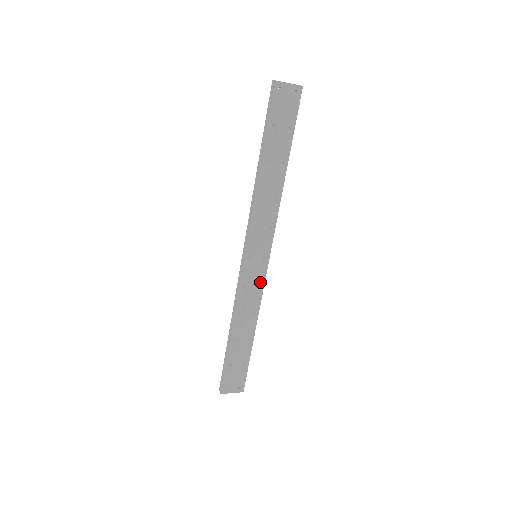
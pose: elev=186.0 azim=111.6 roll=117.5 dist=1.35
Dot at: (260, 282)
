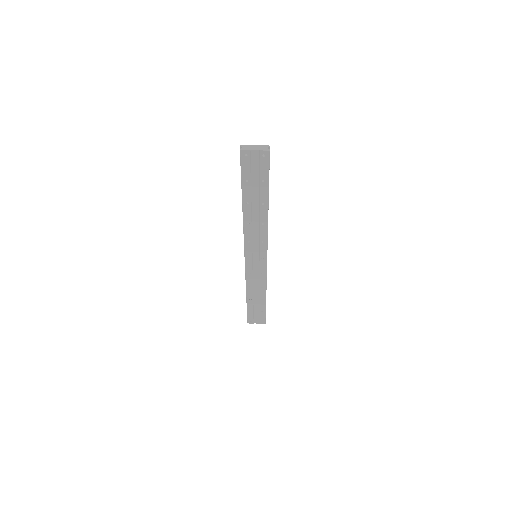
Dot at: (263, 271)
